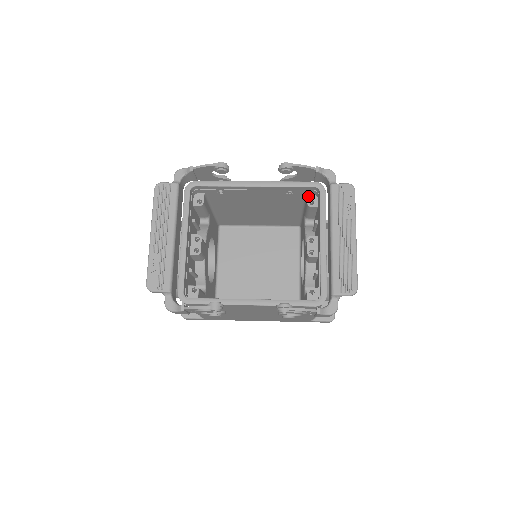
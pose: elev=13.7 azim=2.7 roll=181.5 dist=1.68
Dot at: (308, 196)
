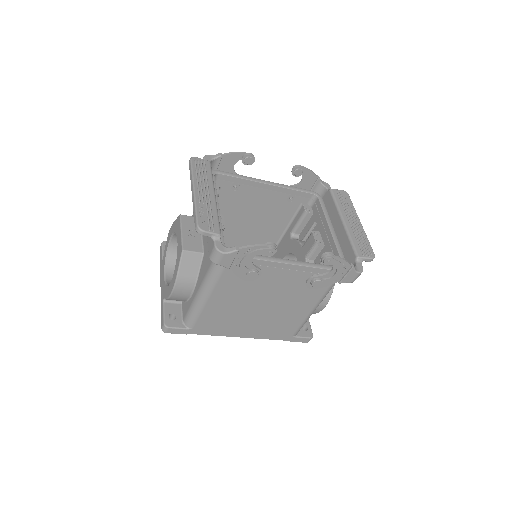
Dot at: (304, 205)
